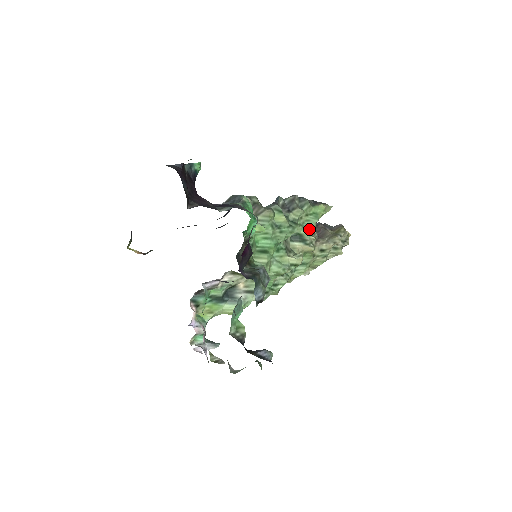
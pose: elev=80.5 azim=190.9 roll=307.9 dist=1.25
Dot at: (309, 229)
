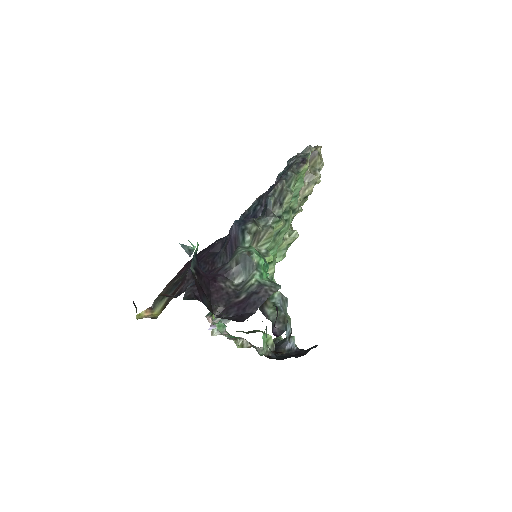
Dot at: (296, 197)
